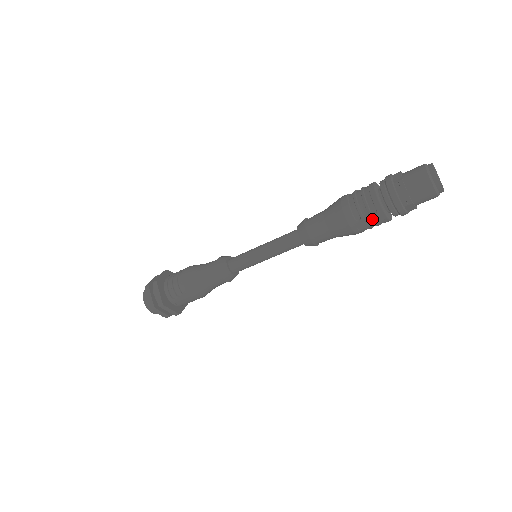
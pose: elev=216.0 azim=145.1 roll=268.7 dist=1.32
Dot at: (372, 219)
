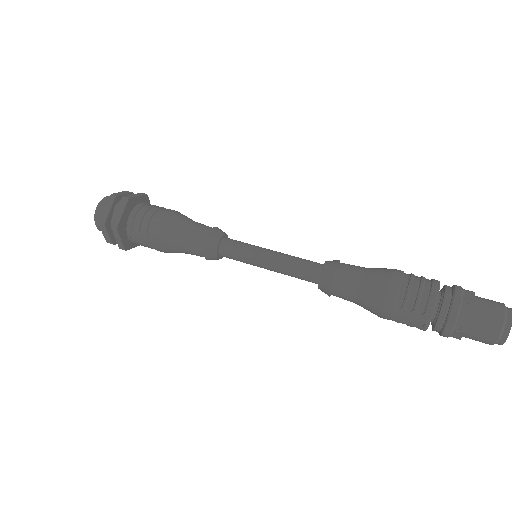
Dot at: (412, 317)
